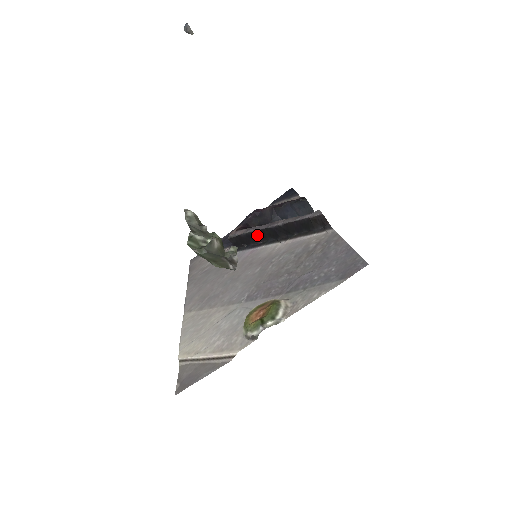
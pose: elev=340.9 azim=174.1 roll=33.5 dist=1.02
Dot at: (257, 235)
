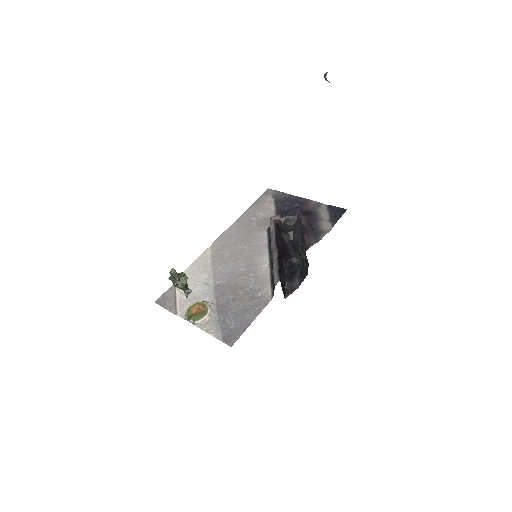
Dot at: (271, 242)
